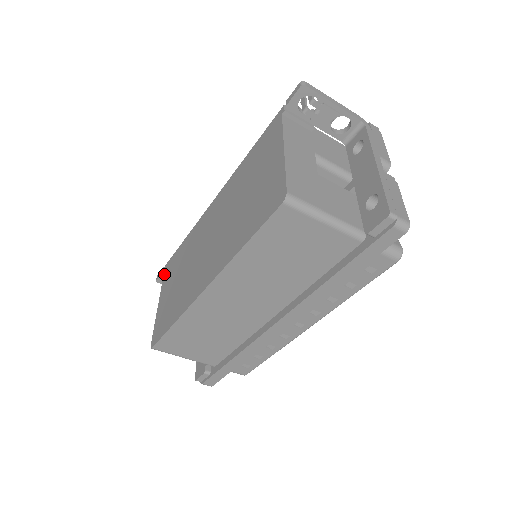
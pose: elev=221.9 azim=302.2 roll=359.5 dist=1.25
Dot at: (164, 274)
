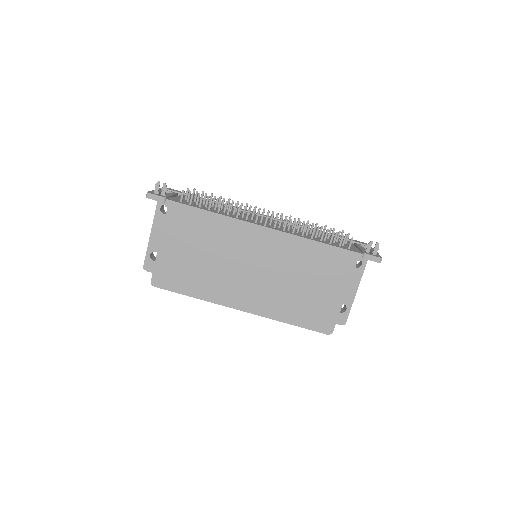
Dot at: (169, 213)
